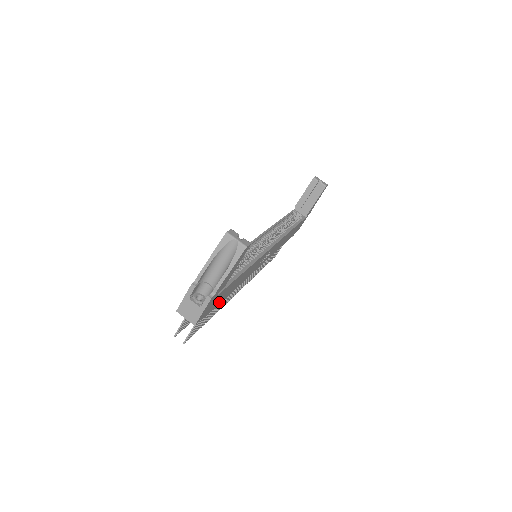
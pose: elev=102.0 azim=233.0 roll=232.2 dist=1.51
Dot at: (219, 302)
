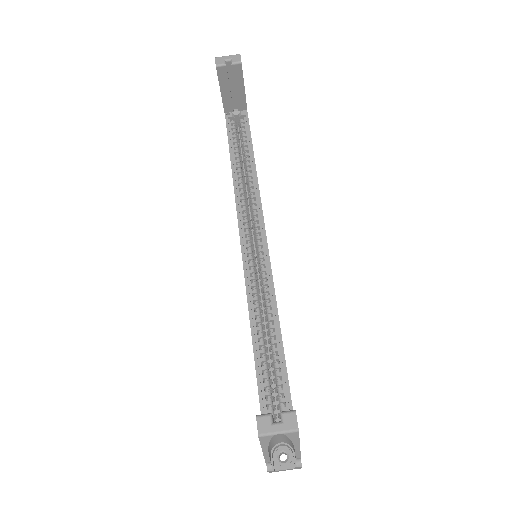
Dot at: occluded
